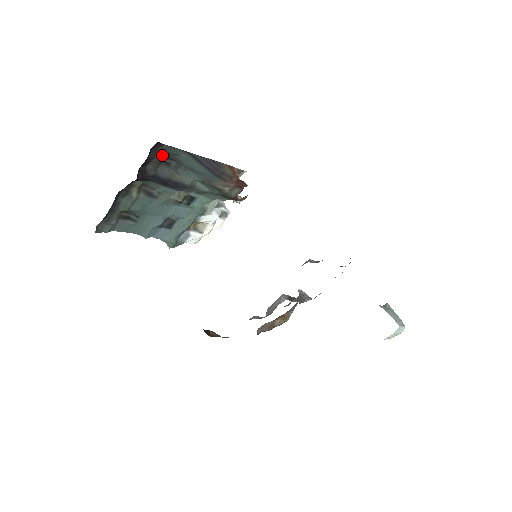
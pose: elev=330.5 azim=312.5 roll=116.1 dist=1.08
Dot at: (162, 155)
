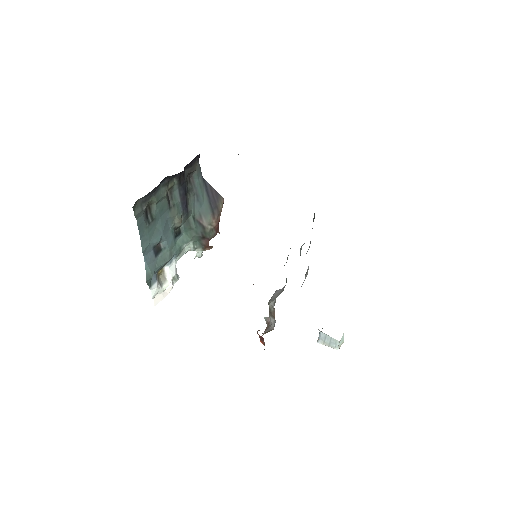
Dot at: (193, 170)
